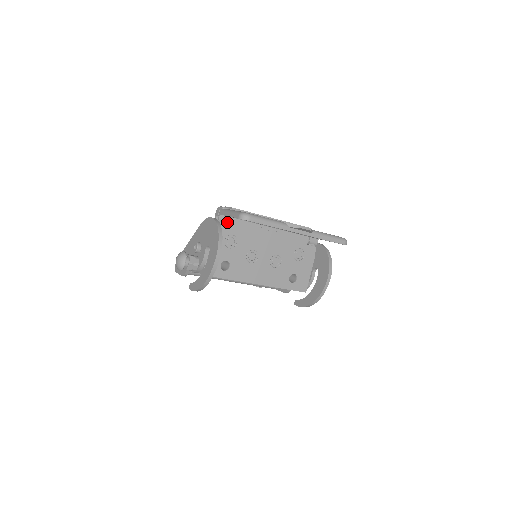
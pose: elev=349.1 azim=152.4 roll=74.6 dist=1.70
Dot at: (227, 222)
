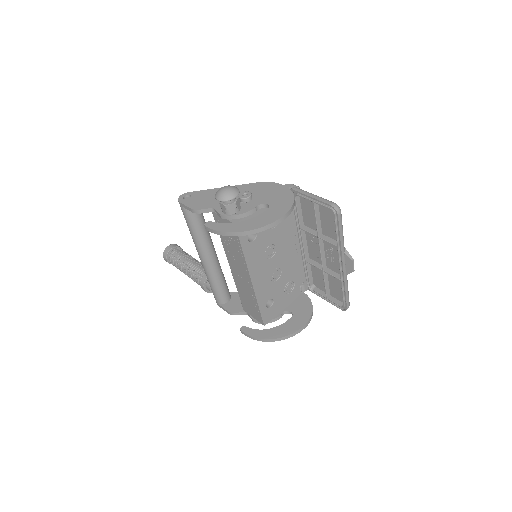
Dot at: occluded
